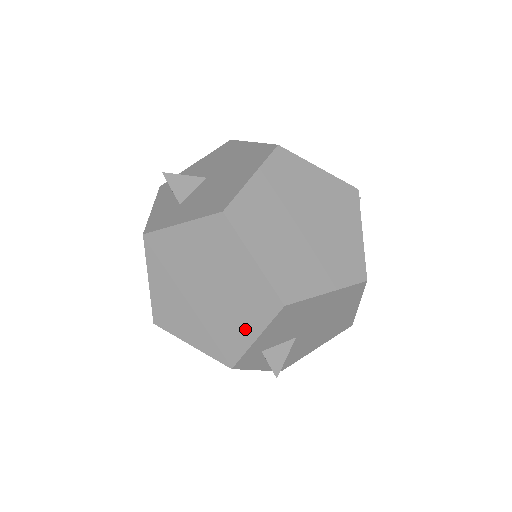
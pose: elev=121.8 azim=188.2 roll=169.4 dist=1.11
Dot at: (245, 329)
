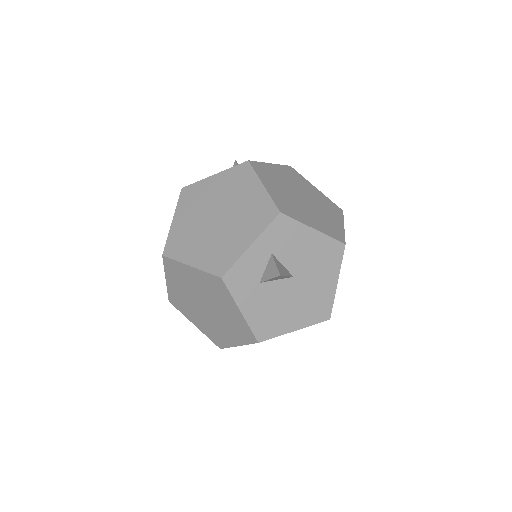
Dot at: (196, 321)
